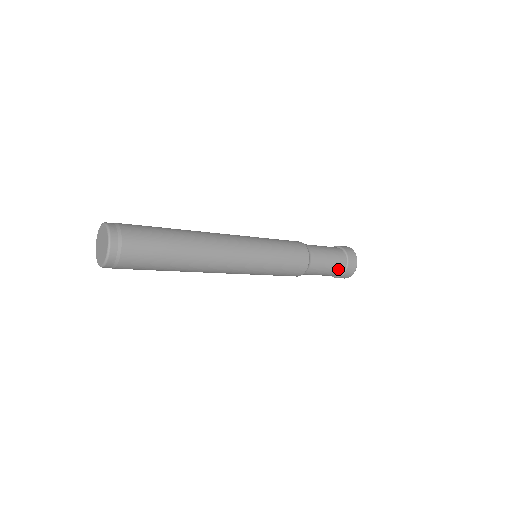
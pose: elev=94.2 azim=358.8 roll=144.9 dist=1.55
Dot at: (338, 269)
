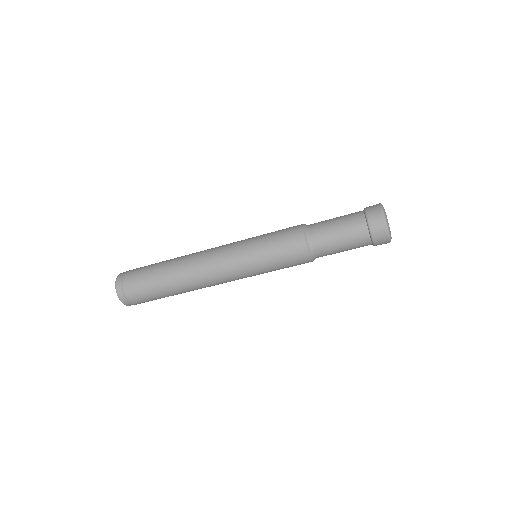
Dot at: (358, 232)
